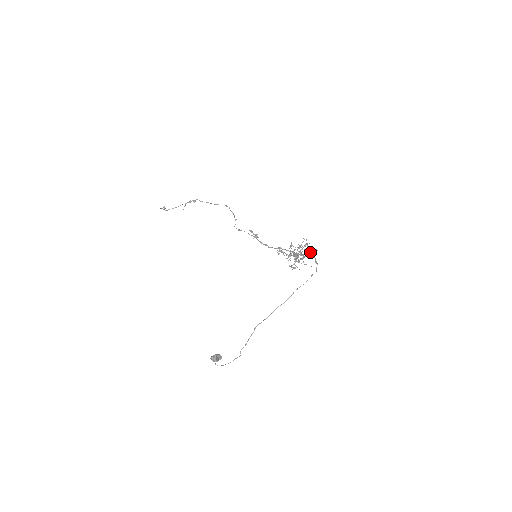
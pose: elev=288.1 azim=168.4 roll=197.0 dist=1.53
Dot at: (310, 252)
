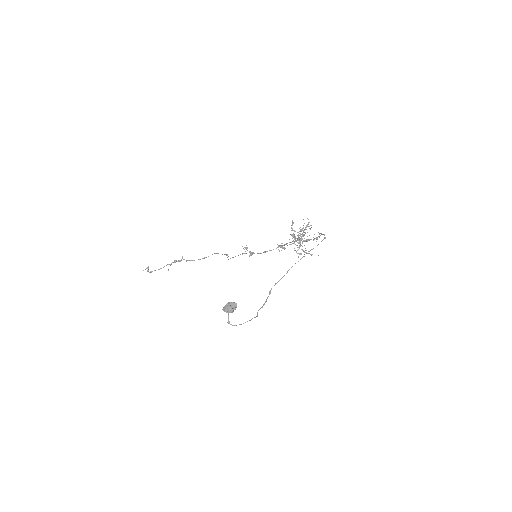
Dot at: occluded
